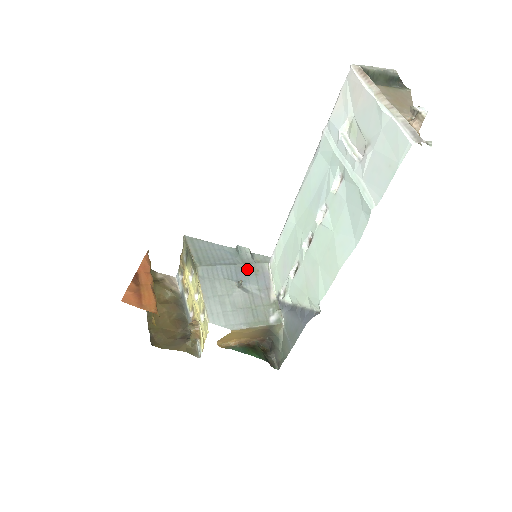
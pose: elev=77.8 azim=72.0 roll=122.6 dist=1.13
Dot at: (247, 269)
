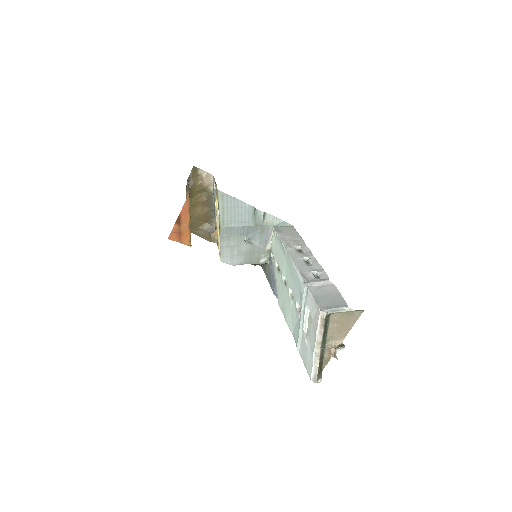
Dot at: (256, 229)
